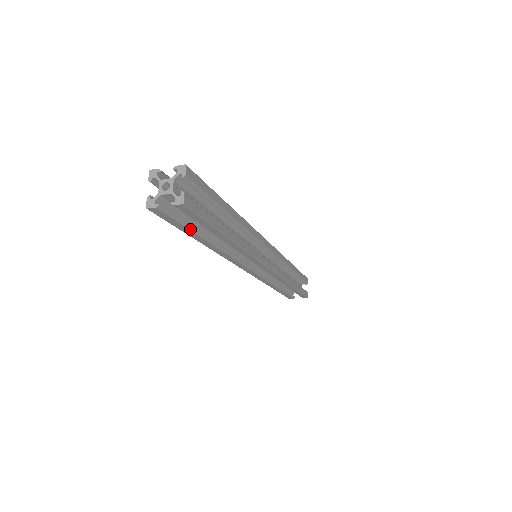
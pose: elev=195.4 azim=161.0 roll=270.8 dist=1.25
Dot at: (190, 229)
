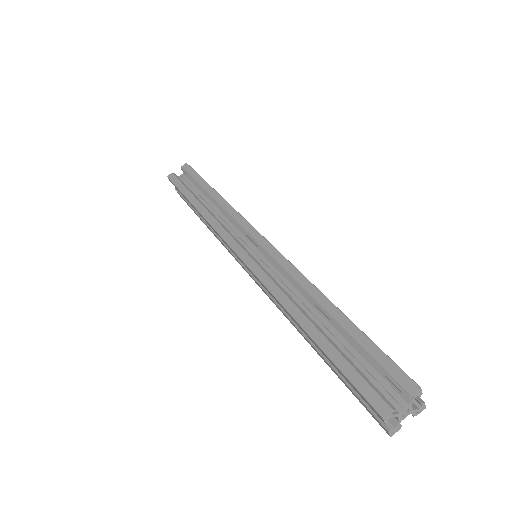
Dot at: occluded
